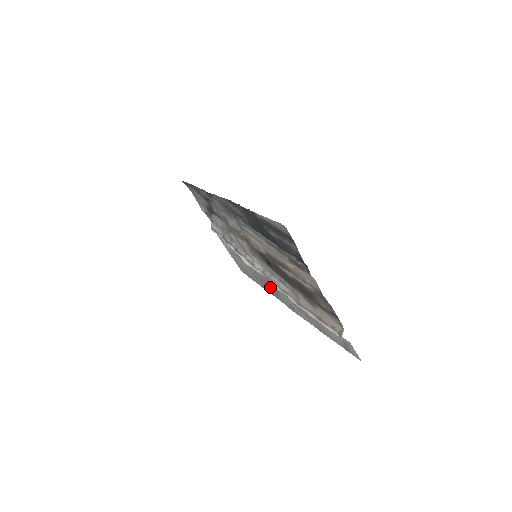
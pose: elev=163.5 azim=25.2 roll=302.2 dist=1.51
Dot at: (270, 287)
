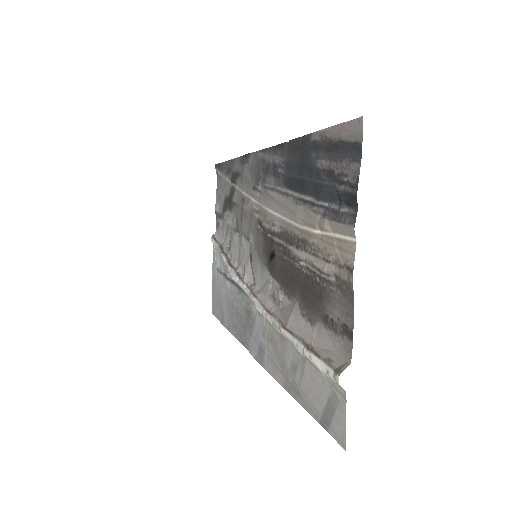
Dot at: (244, 321)
